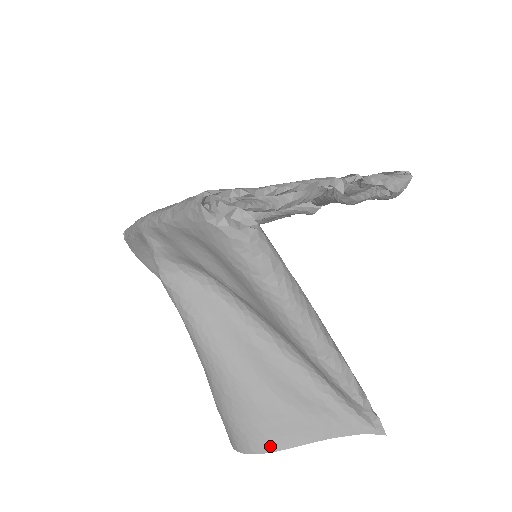
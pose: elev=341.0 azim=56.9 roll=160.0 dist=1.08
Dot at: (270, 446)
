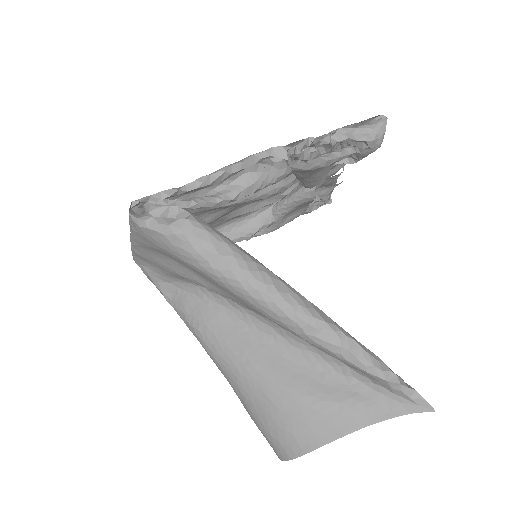
Dot at: (303, 447)
